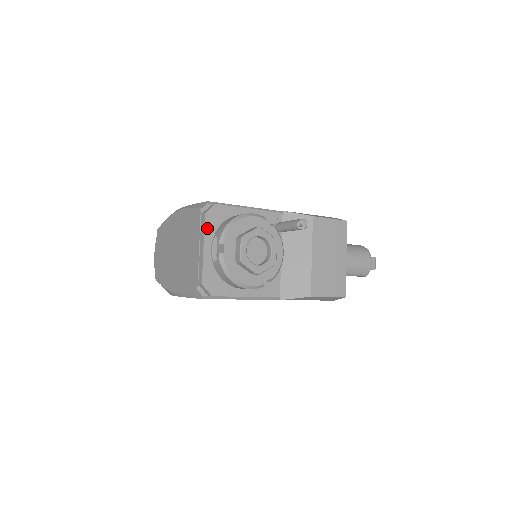
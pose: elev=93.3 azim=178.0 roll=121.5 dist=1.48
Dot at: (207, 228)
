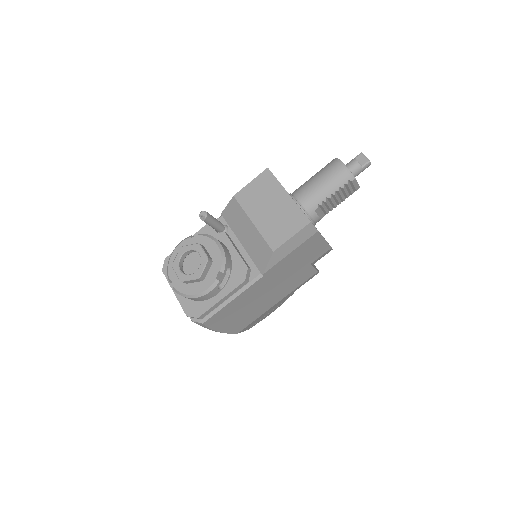
Dot at: occluded
